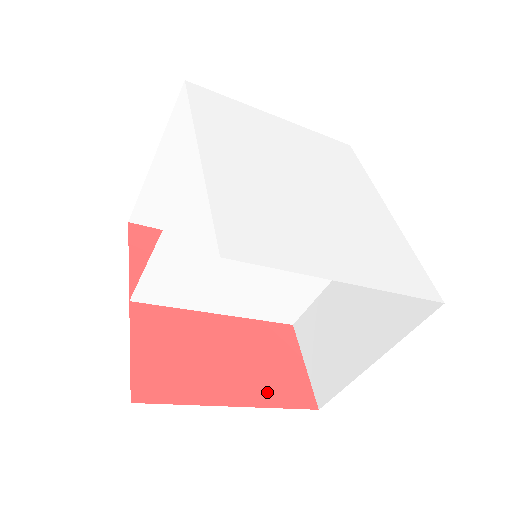
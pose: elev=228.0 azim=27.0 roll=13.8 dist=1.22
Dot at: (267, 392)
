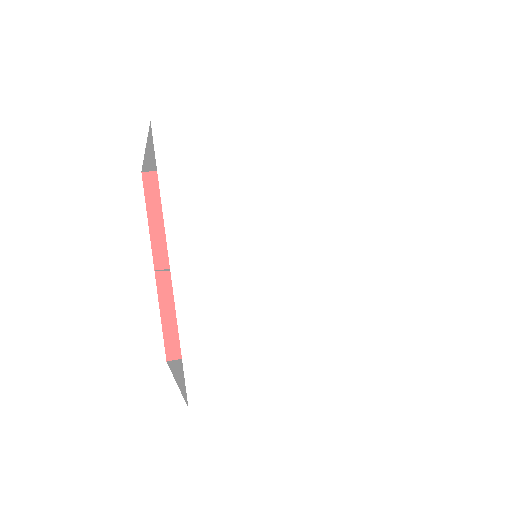
Dot at: occluded
